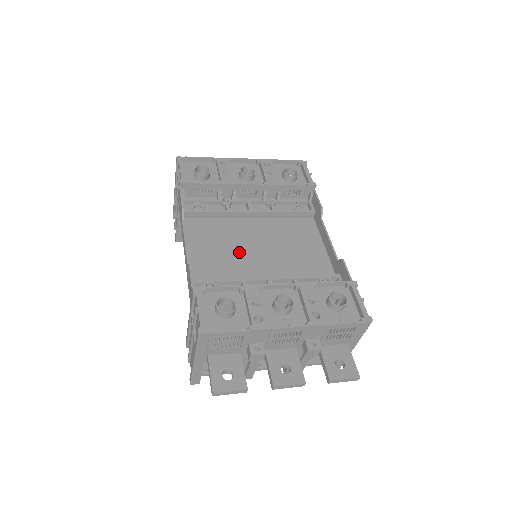
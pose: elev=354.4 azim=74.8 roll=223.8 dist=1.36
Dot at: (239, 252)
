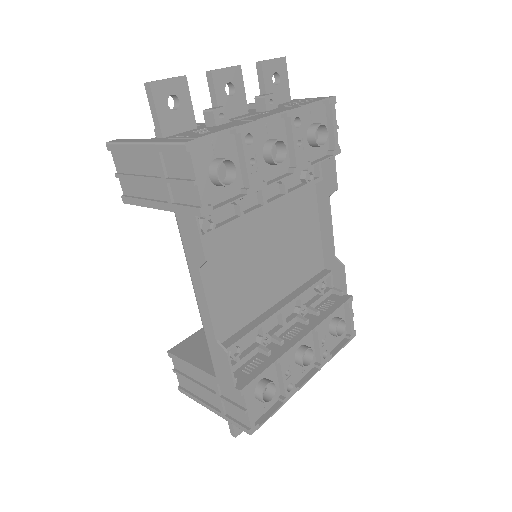
Dot at: (250, 275)
